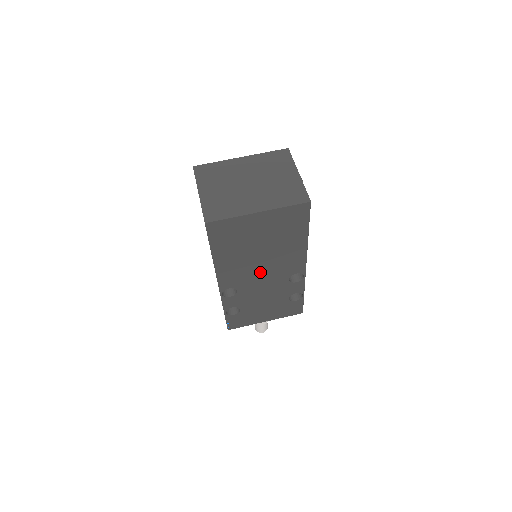
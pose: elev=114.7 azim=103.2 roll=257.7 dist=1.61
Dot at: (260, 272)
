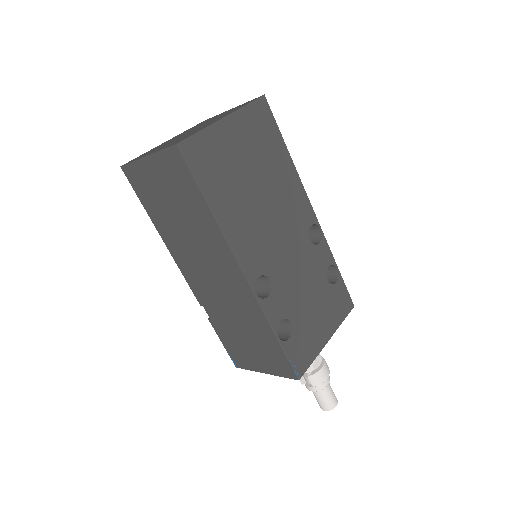
Dot at: (276, 233)
